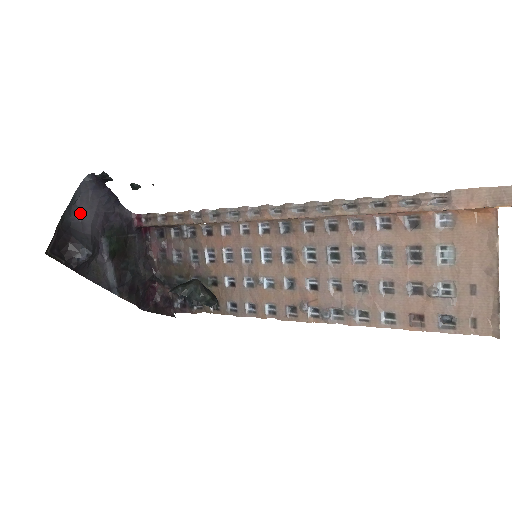
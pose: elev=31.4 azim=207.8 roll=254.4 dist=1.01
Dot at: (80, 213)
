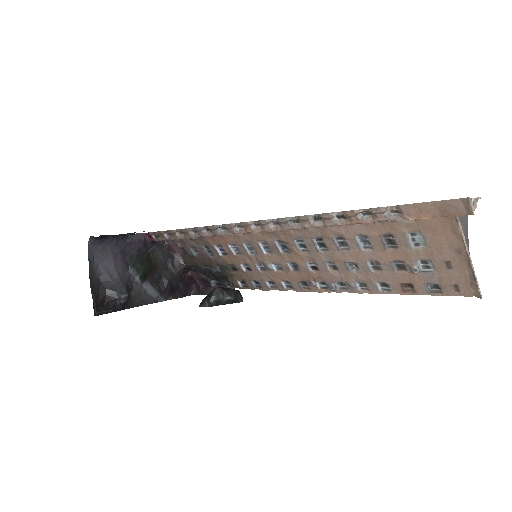
Dot at: (101, 266)
